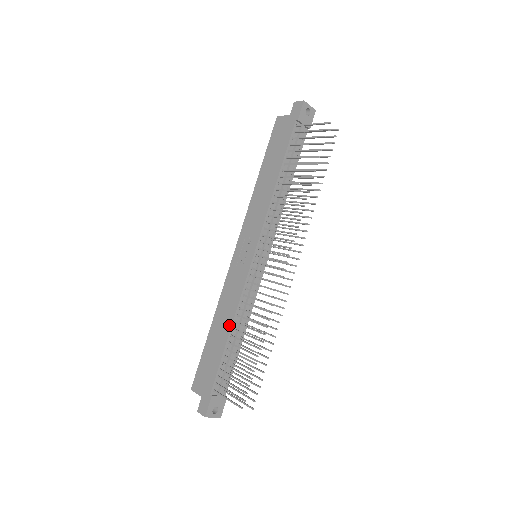
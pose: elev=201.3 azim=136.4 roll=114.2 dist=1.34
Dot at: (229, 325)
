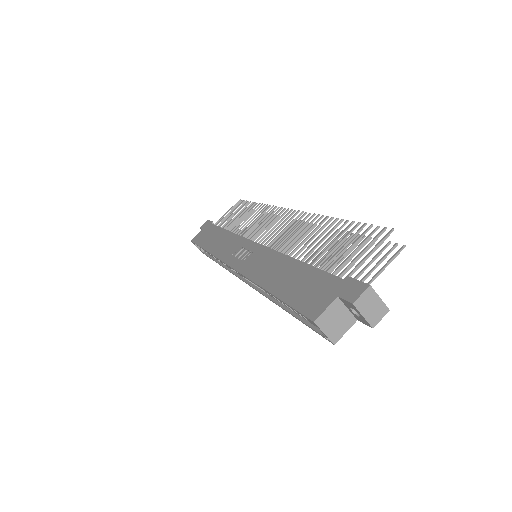
Dot at: (288, 260)
